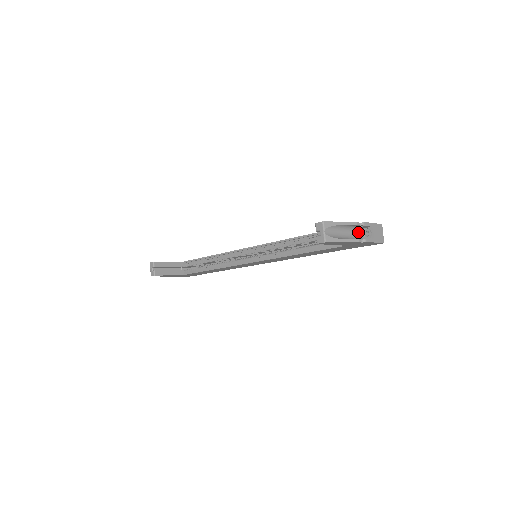
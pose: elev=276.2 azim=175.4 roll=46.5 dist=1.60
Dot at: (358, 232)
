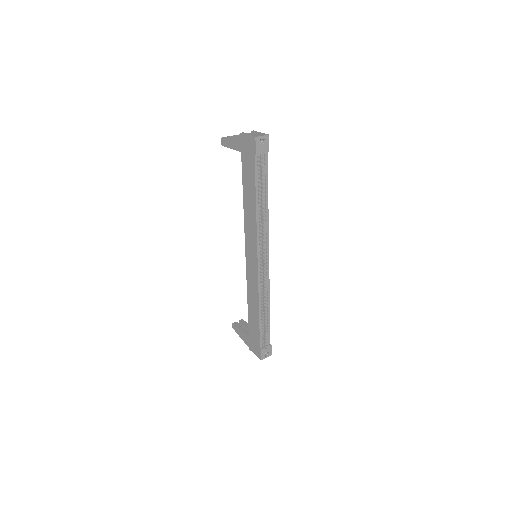
Dot at: occluded
